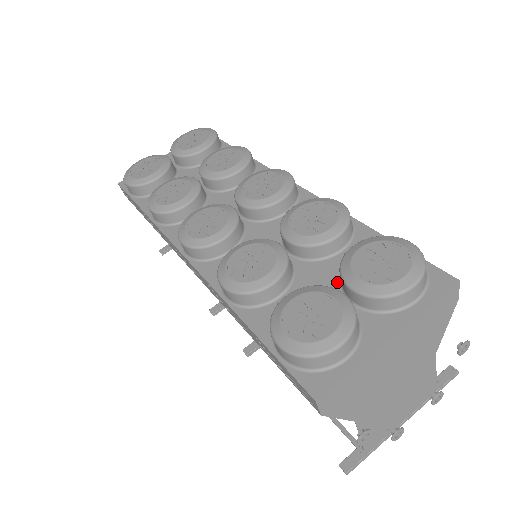
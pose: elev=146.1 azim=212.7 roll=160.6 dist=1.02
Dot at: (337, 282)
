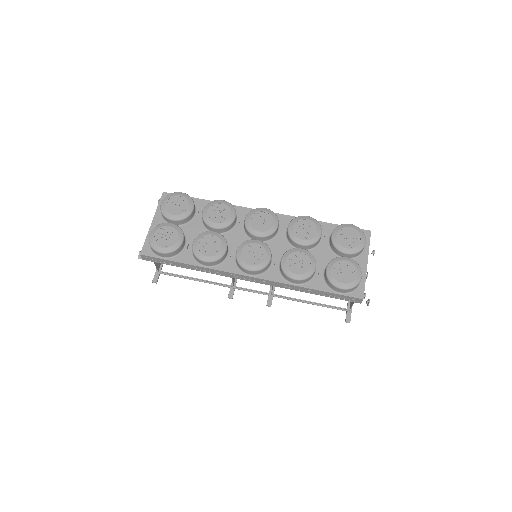
Dot at: (332, 253)
